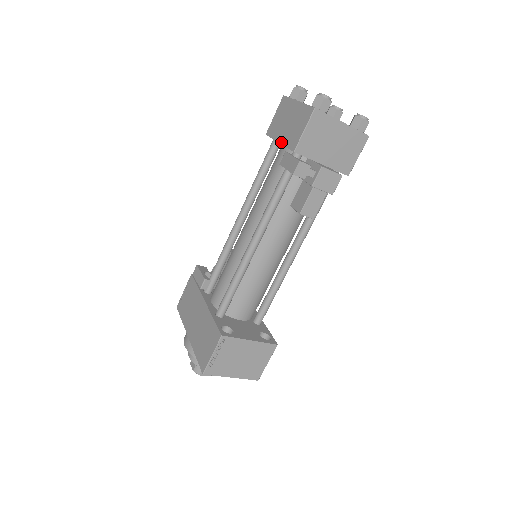
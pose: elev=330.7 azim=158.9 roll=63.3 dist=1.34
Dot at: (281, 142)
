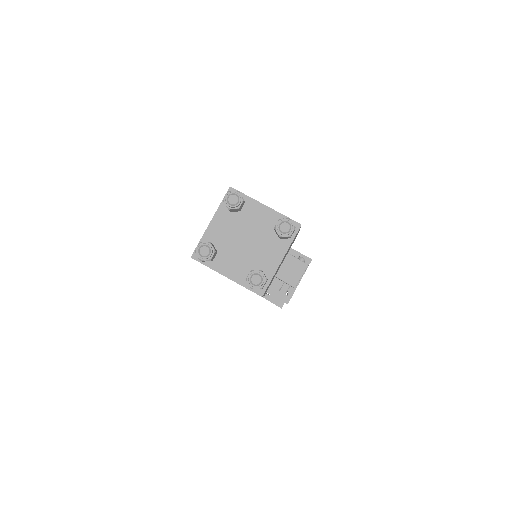
Dot at: occluded
